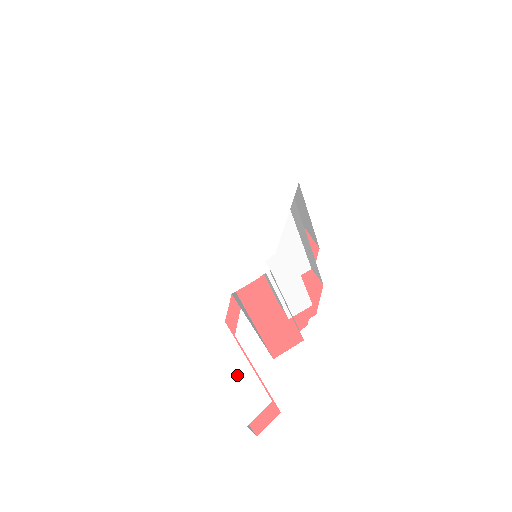
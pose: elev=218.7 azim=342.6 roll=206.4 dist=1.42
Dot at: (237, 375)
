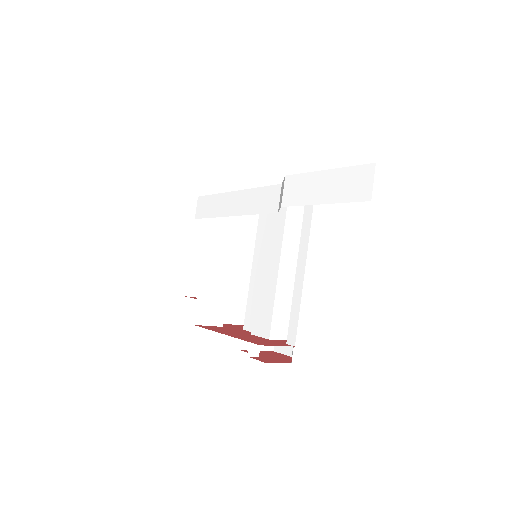
Dot at: occluded
